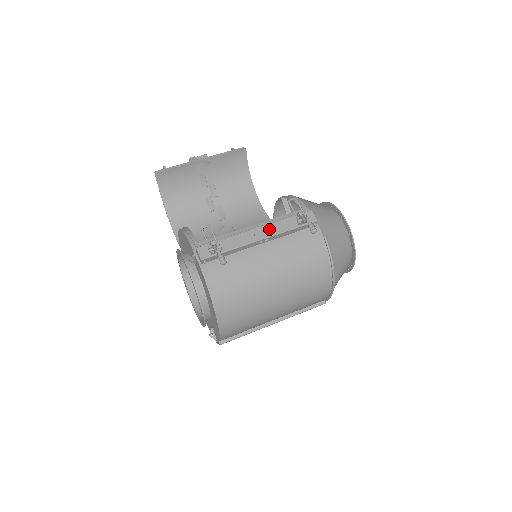
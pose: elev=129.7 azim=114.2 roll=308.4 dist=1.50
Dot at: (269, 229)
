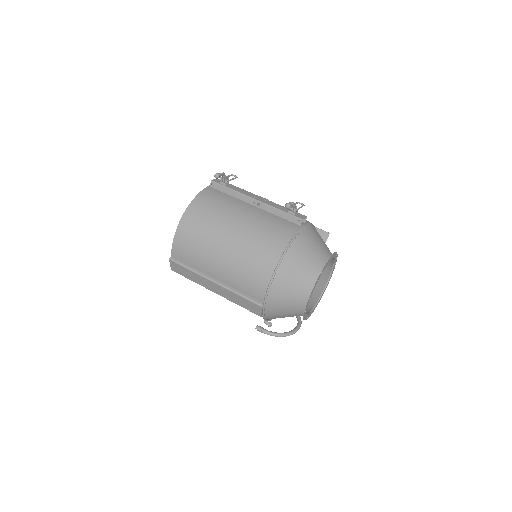
Dot at: (267, 201)
